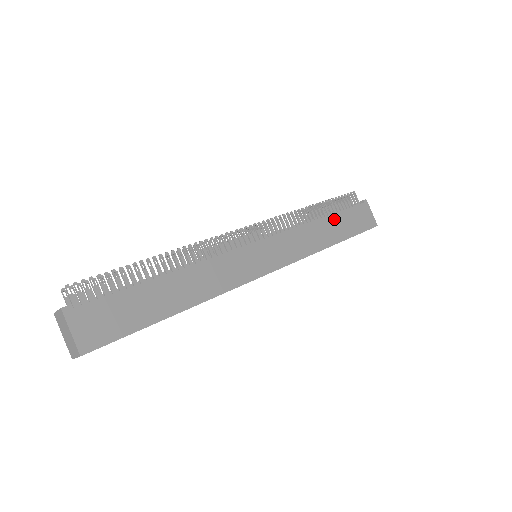
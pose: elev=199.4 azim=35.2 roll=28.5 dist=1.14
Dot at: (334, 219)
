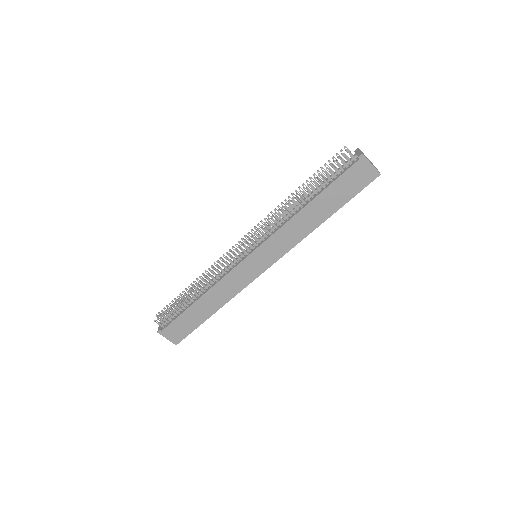
Dot at: (320, 199)
